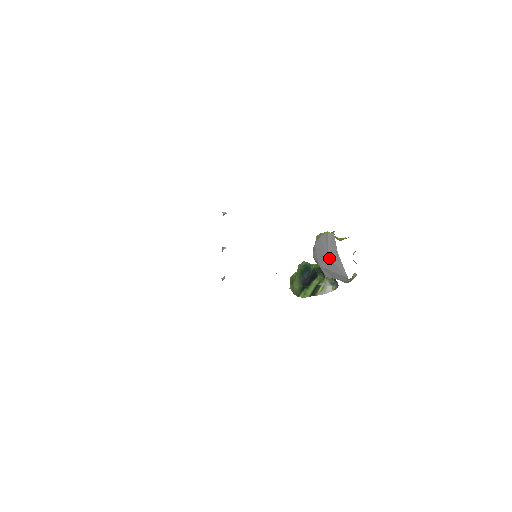
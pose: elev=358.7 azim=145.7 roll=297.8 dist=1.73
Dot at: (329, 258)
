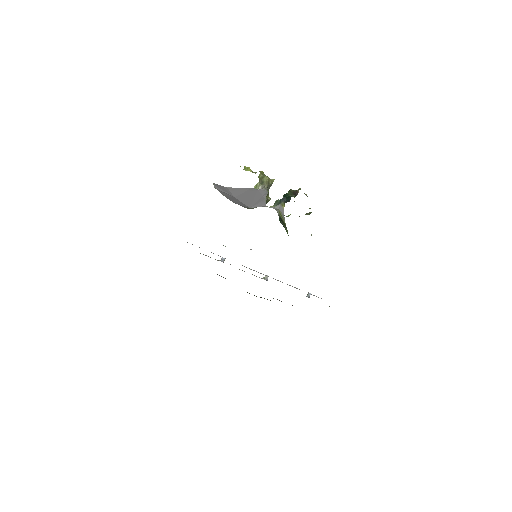
Dot at: (235, 197)
